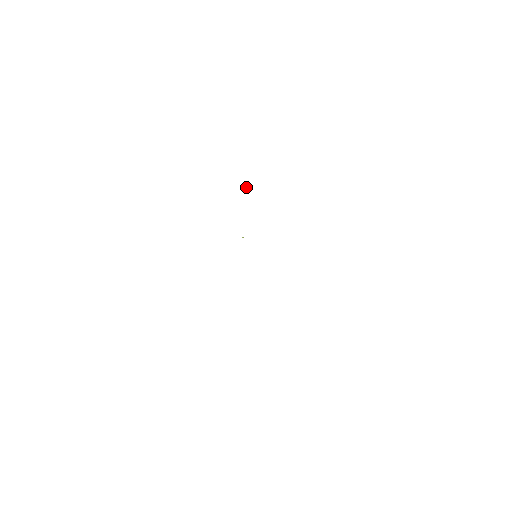
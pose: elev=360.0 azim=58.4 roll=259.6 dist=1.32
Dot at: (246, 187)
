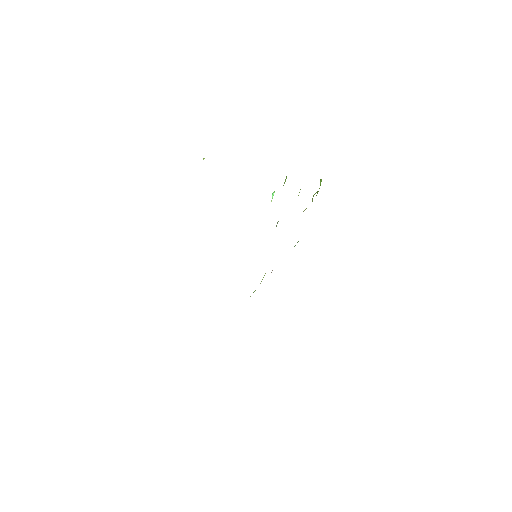
Dot at: (285, 181)
